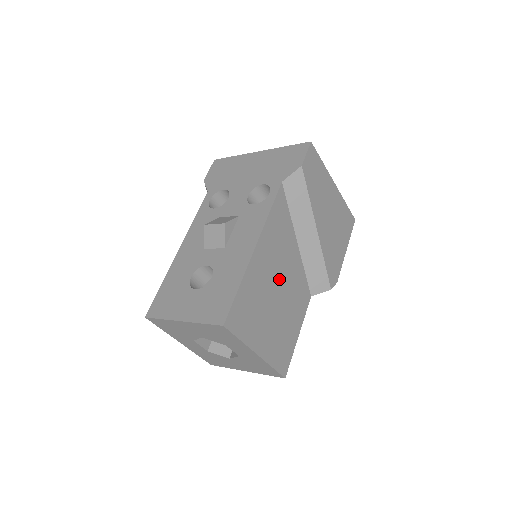
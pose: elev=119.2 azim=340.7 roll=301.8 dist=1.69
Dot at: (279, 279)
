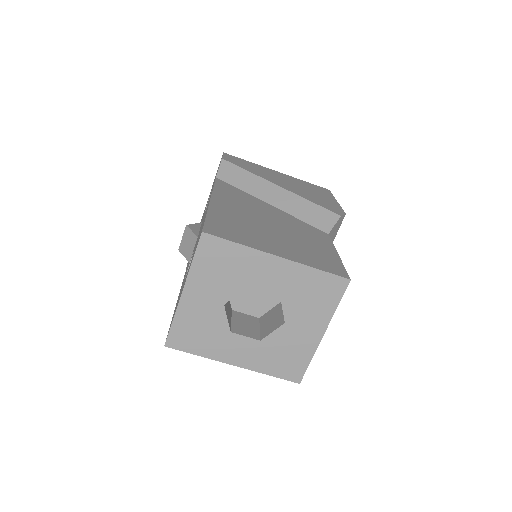
Dot at: (264, 219)
